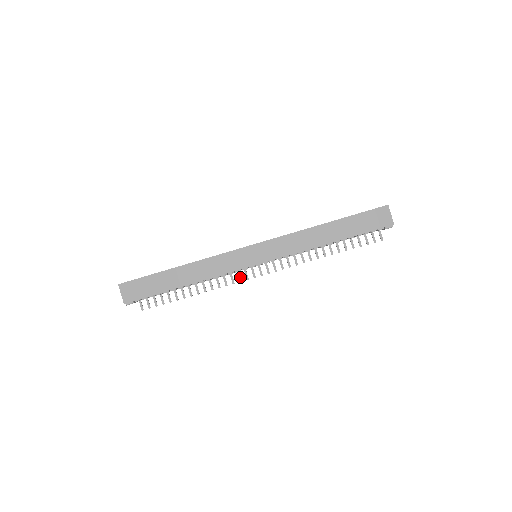
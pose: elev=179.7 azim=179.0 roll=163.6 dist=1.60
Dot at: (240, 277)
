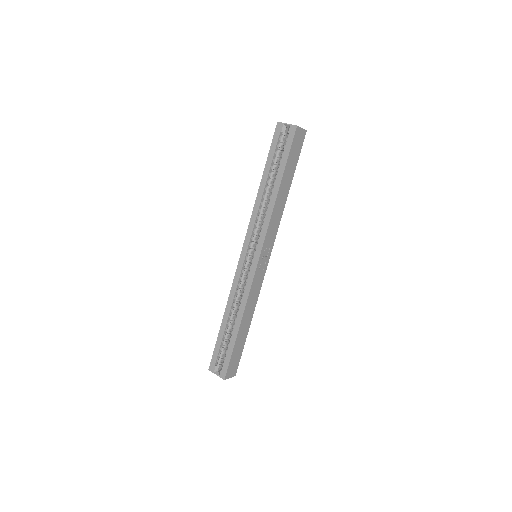
Dot at: occluded
